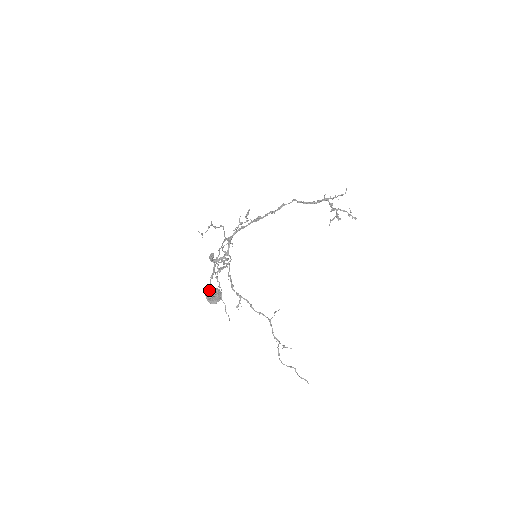
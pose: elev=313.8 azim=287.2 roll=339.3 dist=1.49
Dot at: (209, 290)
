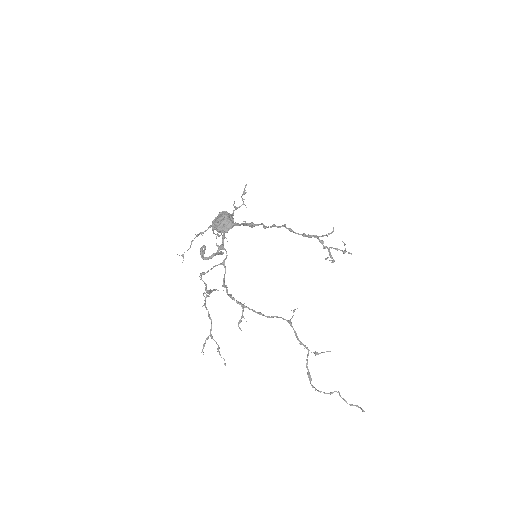
Dot at: (216, 218)
